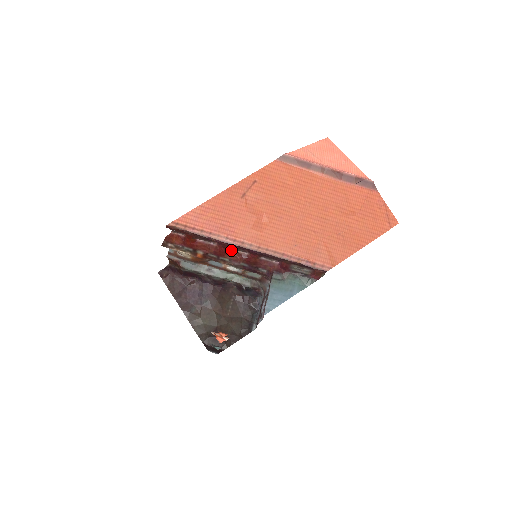
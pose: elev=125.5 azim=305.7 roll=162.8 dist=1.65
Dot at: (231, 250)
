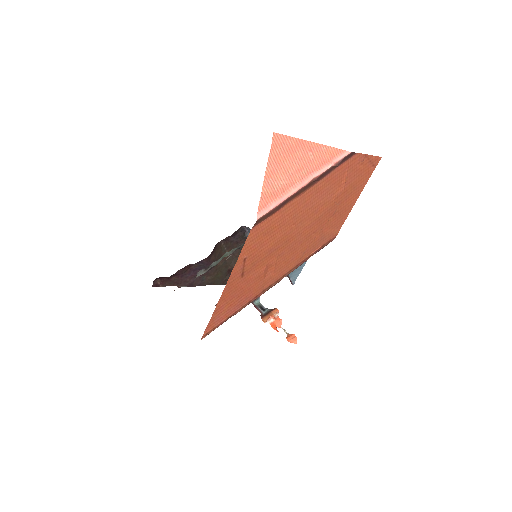
Dot at: occluded
